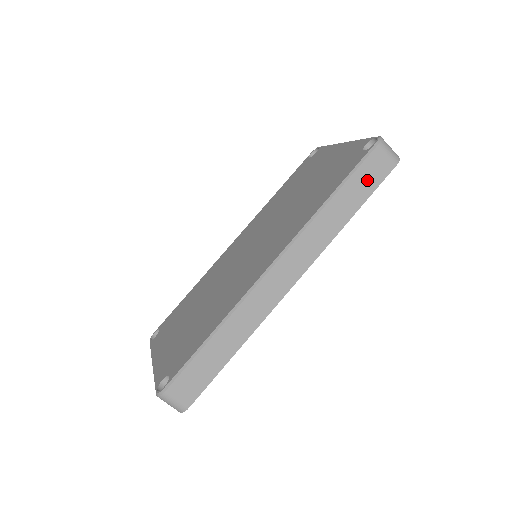
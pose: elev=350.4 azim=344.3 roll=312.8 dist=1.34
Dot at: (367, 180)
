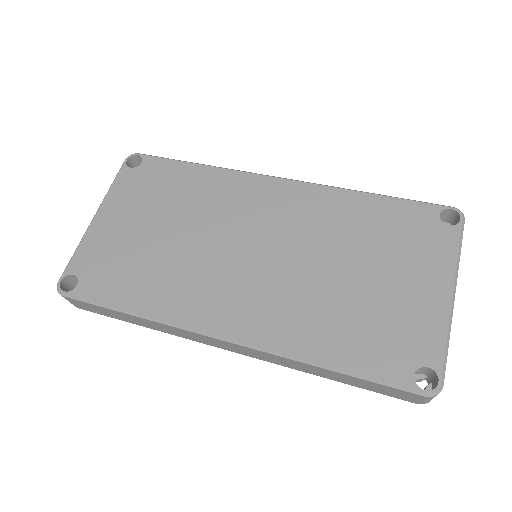
Dot at: (376, 388)
